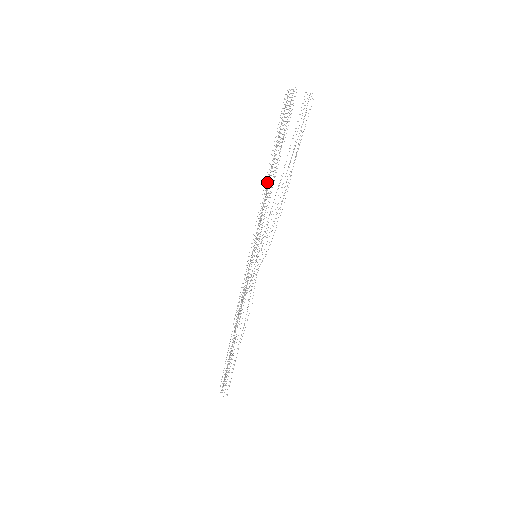
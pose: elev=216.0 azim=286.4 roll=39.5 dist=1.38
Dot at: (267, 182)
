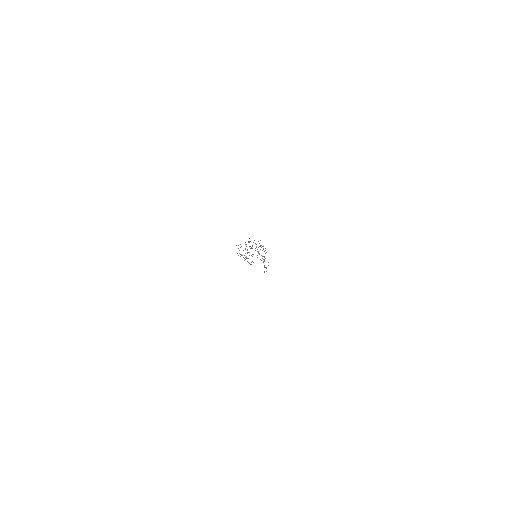
Dot at: occluded
